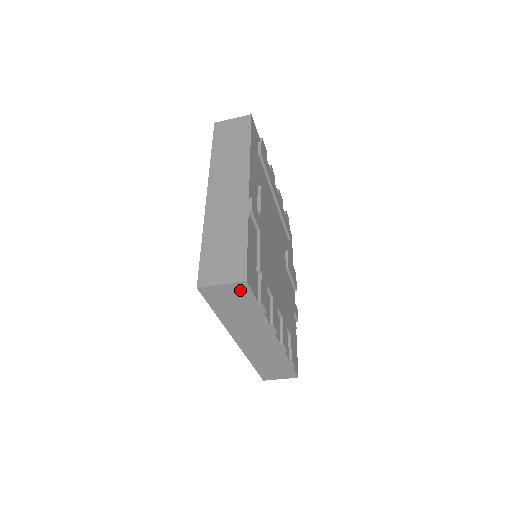
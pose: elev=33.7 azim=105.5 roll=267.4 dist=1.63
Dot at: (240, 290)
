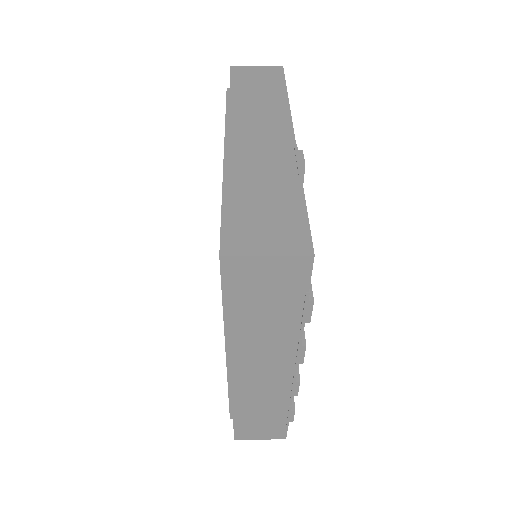
Dot at: (293, 273)
